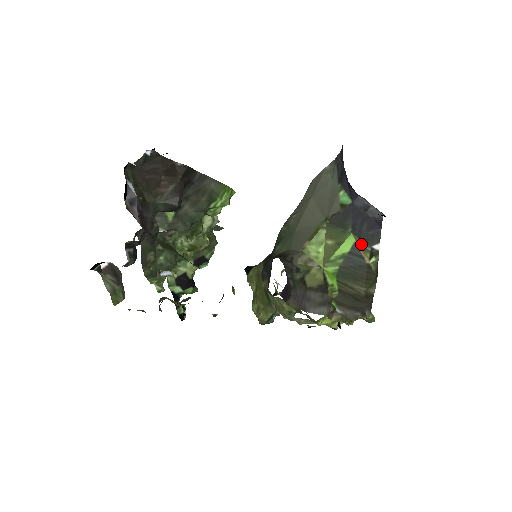
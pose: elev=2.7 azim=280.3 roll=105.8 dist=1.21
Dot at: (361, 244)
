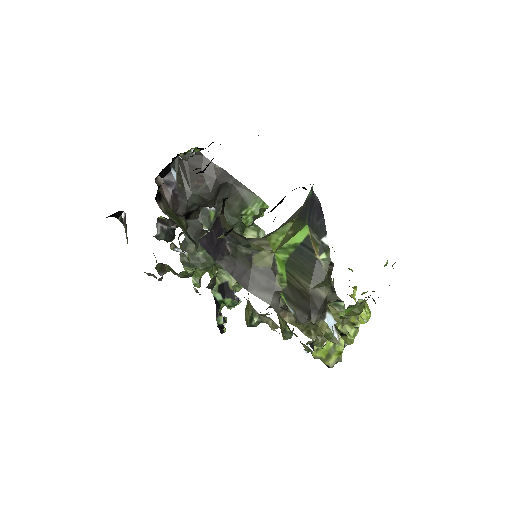
Dot at: (313, 237)
